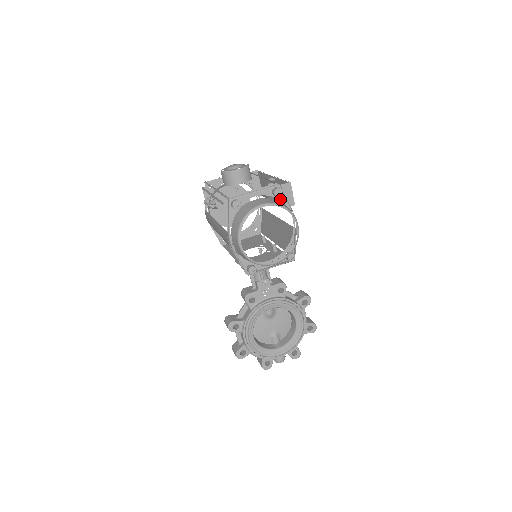
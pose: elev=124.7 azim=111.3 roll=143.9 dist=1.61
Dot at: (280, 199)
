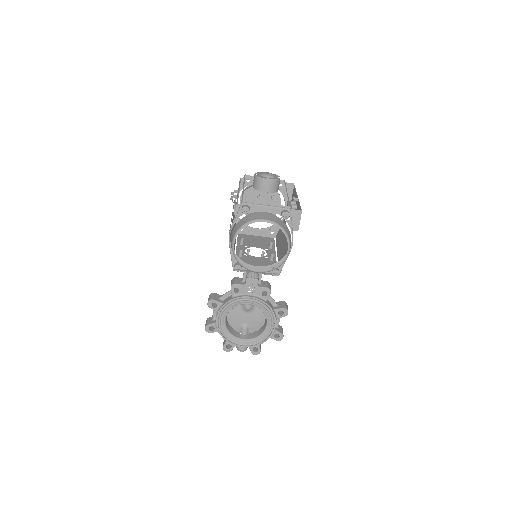
Dot at: (287, 221)
